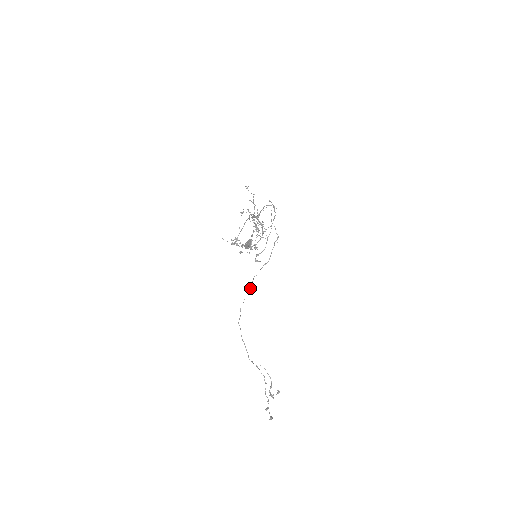
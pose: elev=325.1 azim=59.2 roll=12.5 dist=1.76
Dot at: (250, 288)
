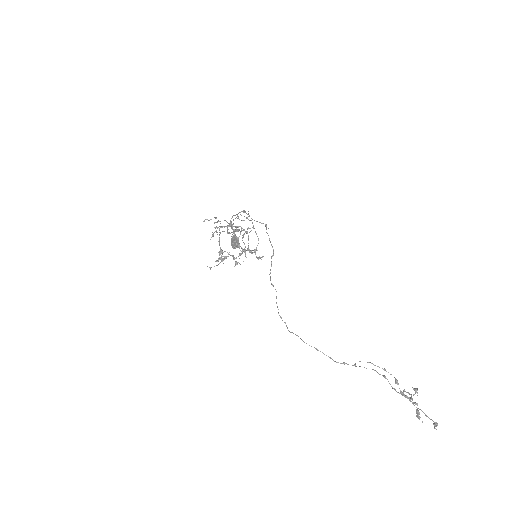
Dot at: (273, 286)
